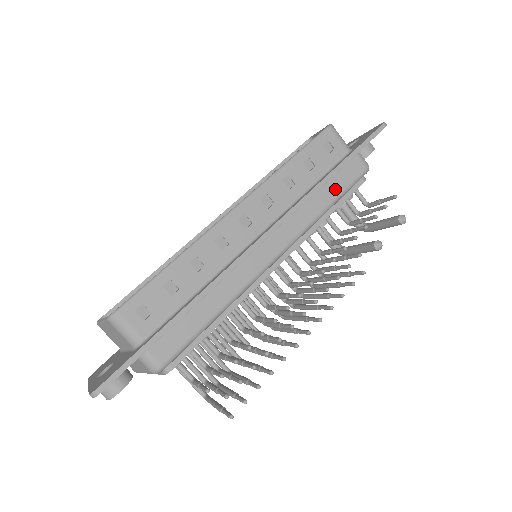
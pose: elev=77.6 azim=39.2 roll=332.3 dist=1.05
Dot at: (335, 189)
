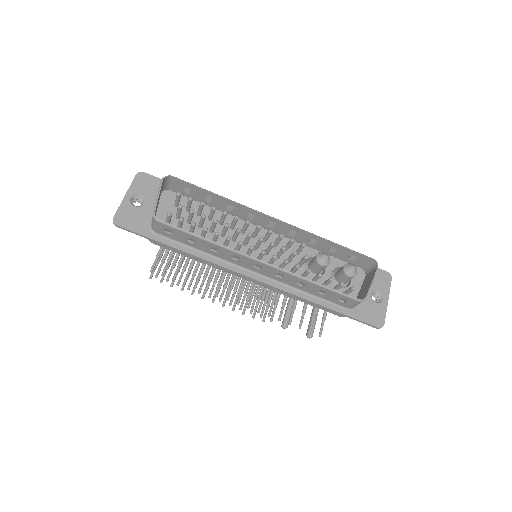
Dot at: (314, 304)
